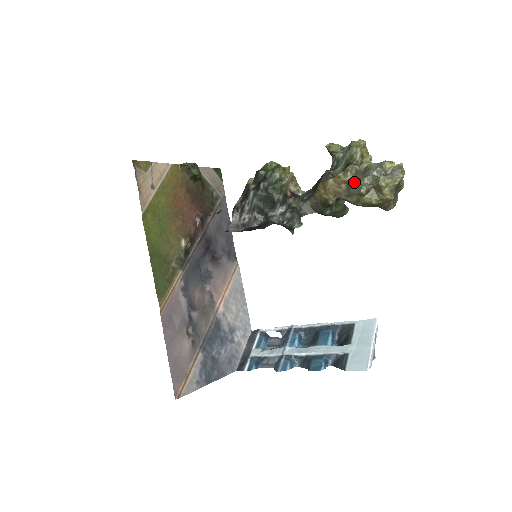
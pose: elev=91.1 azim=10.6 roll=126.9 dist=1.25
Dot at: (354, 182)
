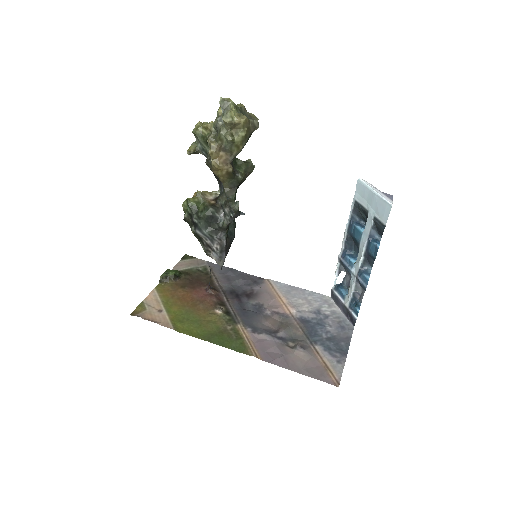
Dot at: (221, 143)
